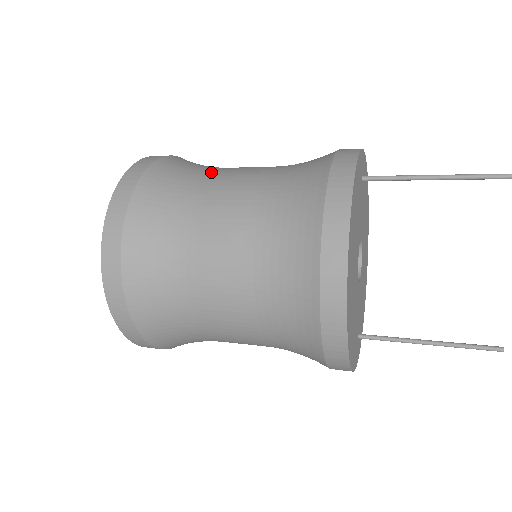
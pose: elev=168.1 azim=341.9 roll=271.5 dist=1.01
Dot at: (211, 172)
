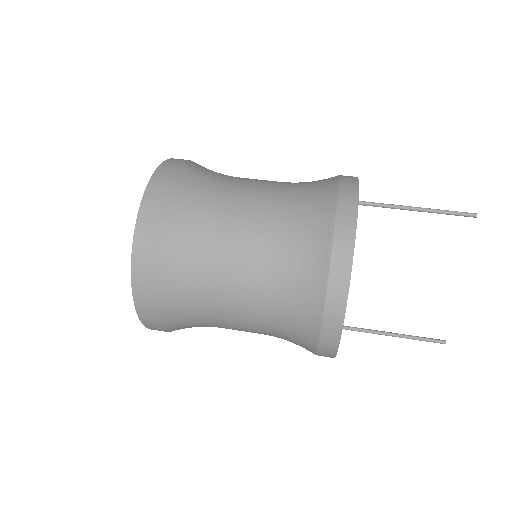
Dot at: (227, 185)
